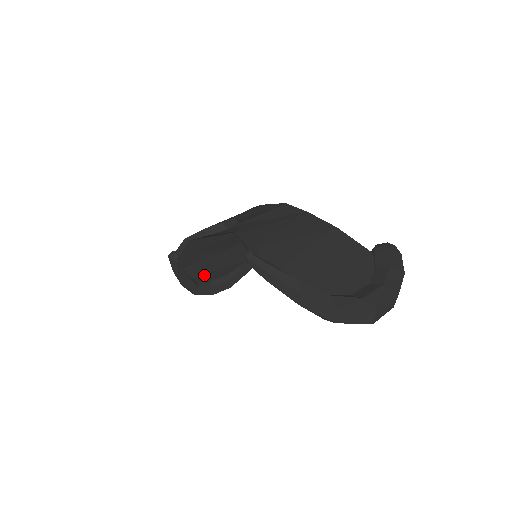
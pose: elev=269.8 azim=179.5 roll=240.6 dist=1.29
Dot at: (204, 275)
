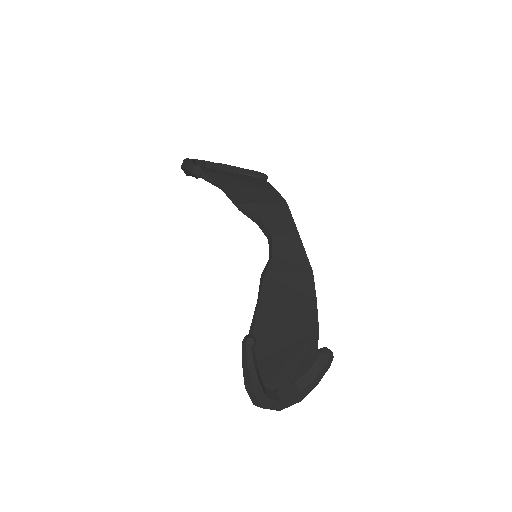
Dot at: occluded
